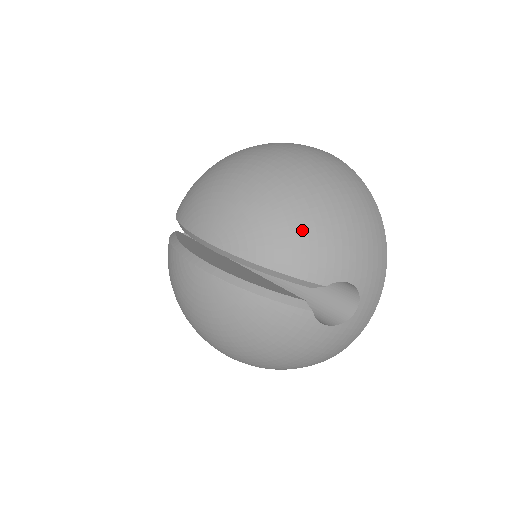
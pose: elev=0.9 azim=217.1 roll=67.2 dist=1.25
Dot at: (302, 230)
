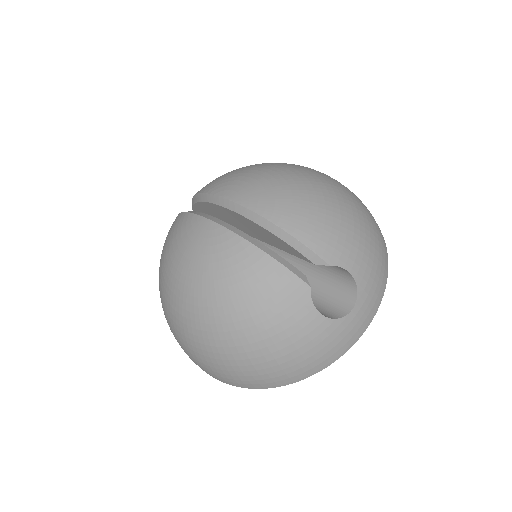
Dot at: (321, 209)
